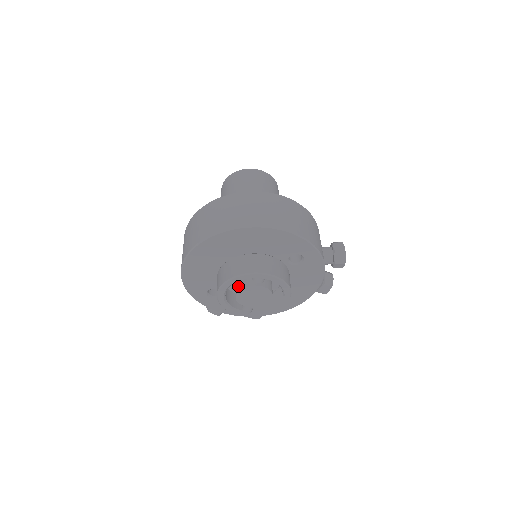
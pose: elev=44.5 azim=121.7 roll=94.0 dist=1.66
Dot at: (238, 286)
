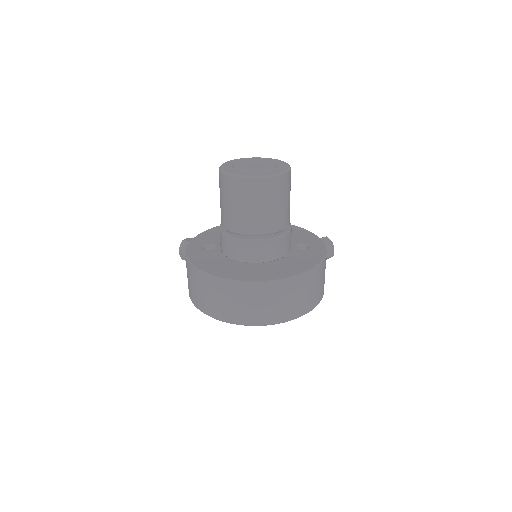
Dot at: occluded
